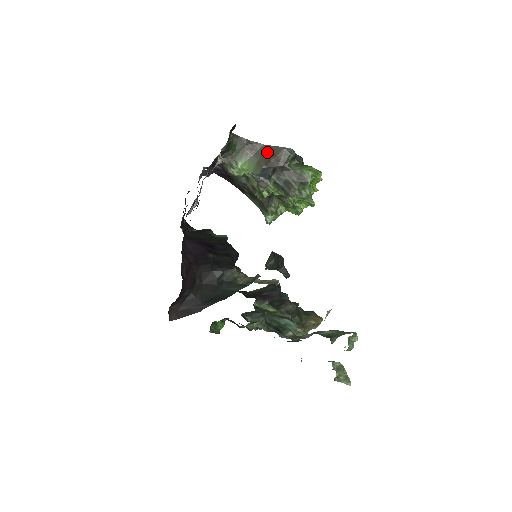
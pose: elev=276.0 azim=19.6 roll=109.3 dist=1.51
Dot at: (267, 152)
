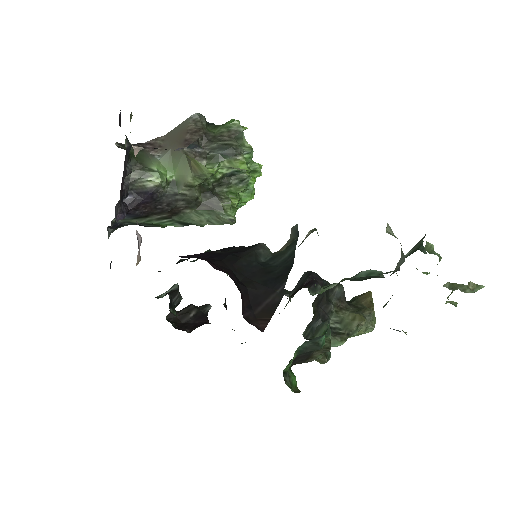
Dot at: (174, 137)
